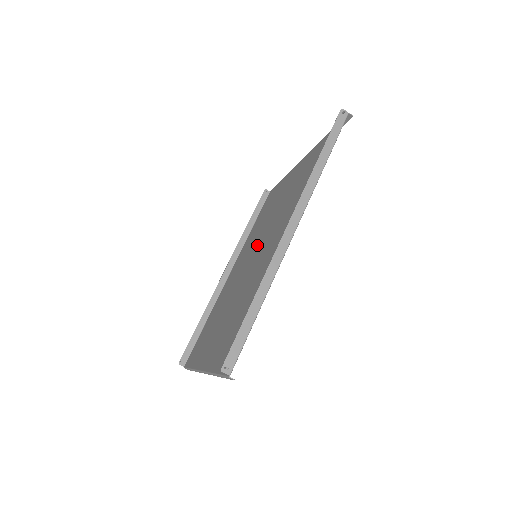
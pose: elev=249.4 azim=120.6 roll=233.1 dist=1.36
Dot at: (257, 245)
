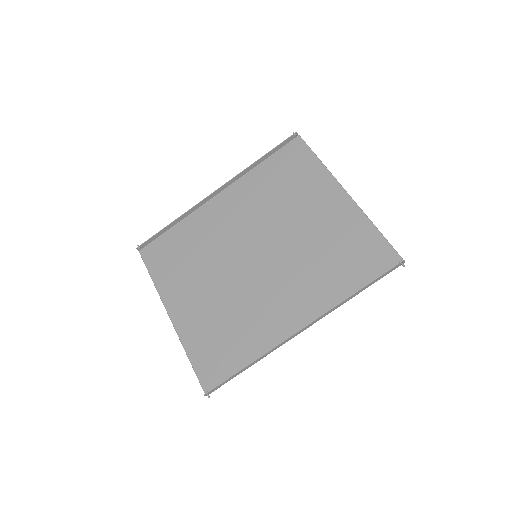
Dot at: (261, 236)
